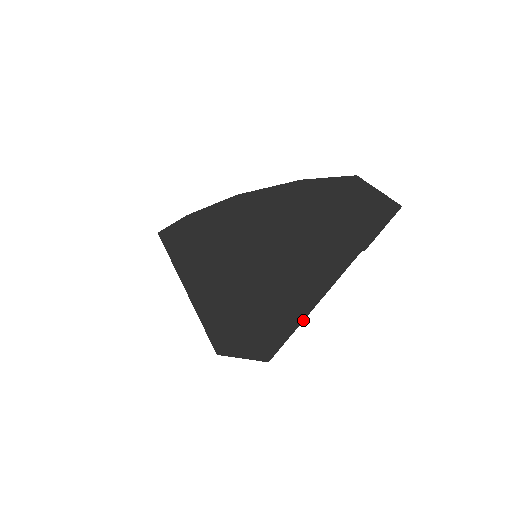
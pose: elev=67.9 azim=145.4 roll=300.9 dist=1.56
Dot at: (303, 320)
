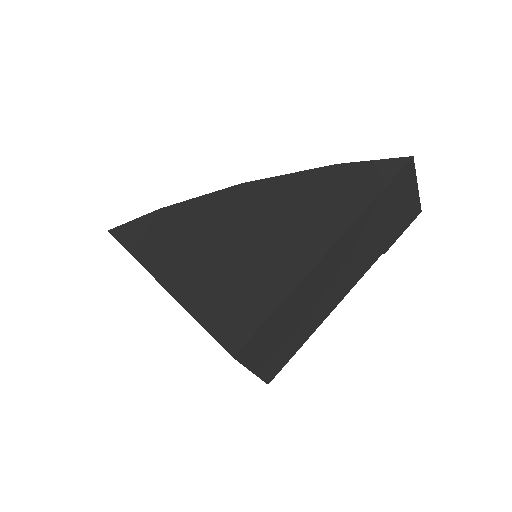
Dot at: (315, 329)
